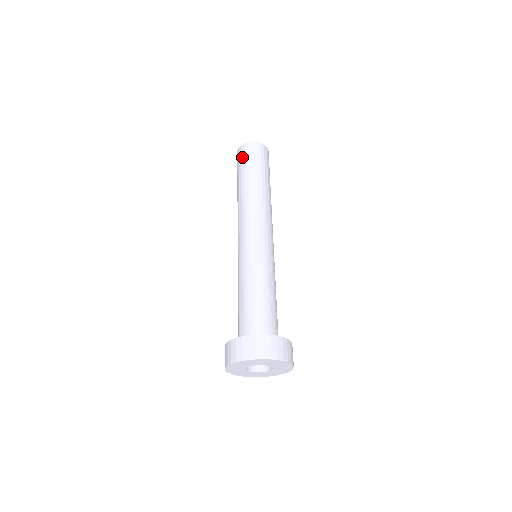
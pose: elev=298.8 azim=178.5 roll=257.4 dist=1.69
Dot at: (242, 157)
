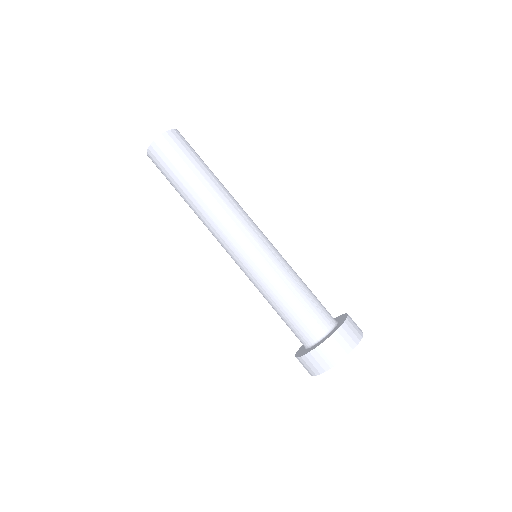
Dot at: (159, 168)
